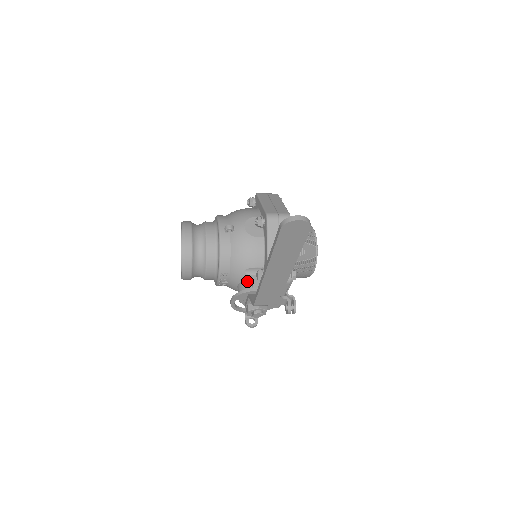
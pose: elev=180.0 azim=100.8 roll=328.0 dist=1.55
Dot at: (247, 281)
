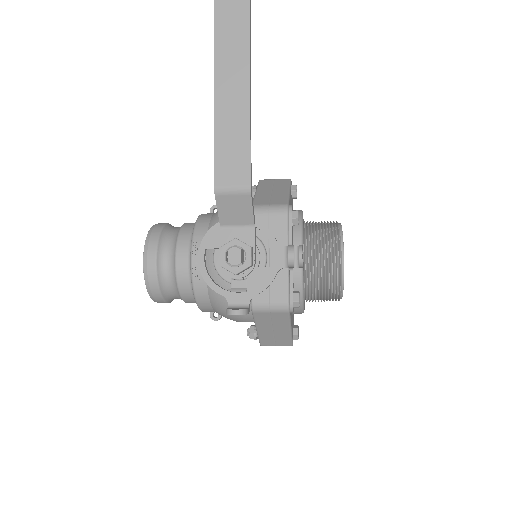
Dot at: occluded
